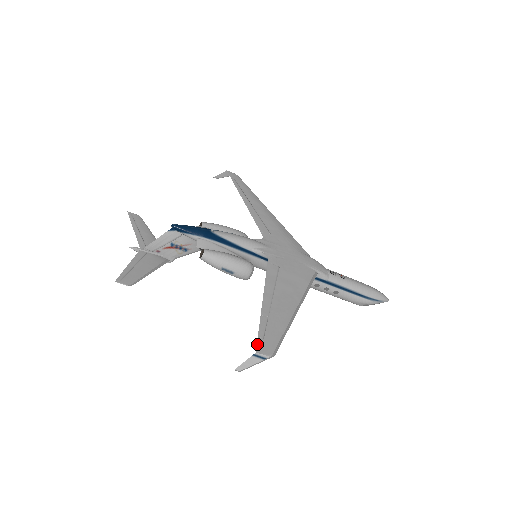
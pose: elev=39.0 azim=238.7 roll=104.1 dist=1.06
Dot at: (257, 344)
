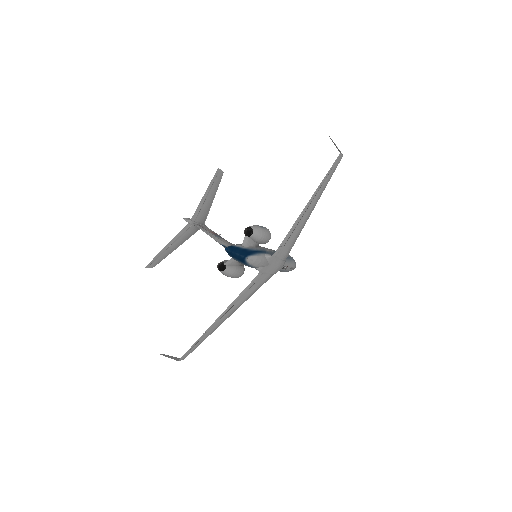
Dot at: (184, 355)
